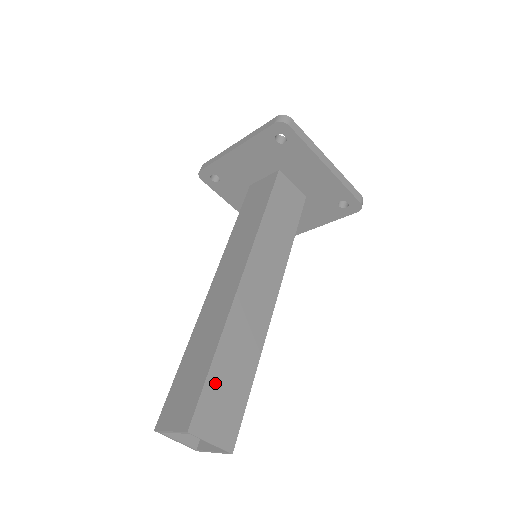
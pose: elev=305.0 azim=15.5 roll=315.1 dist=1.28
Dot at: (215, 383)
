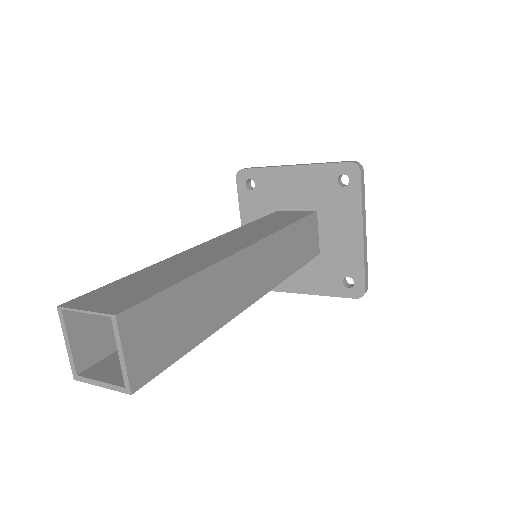
Dot at: (123, 284)
